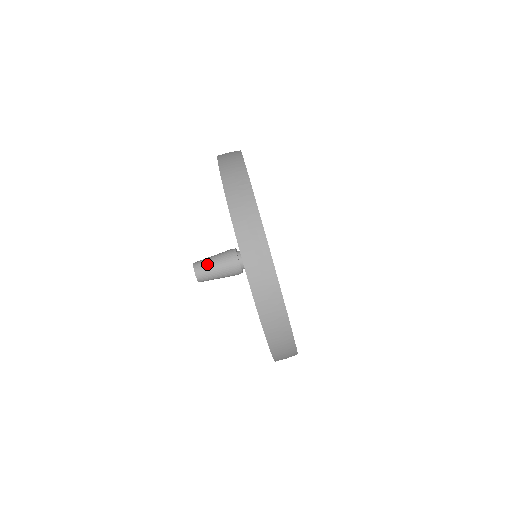
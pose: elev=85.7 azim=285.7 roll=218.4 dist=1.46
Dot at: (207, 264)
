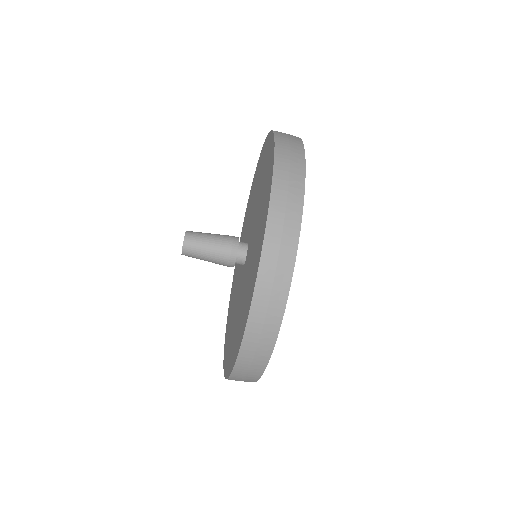
Dot at: (201, 241)
